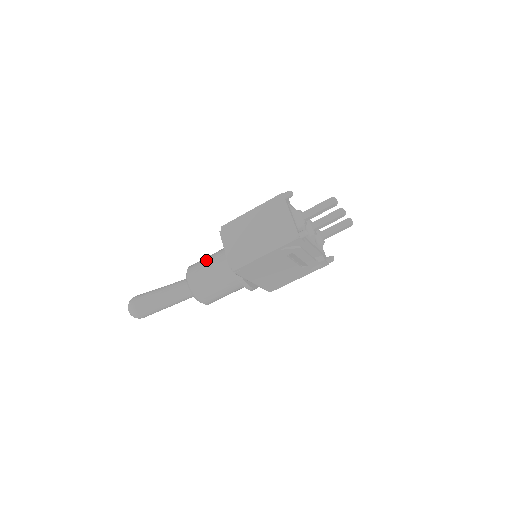
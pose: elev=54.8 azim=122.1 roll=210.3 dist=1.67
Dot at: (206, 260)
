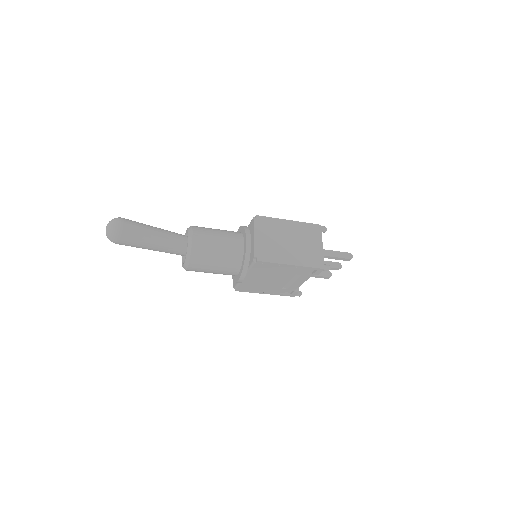
Dot at: (217, 232)
